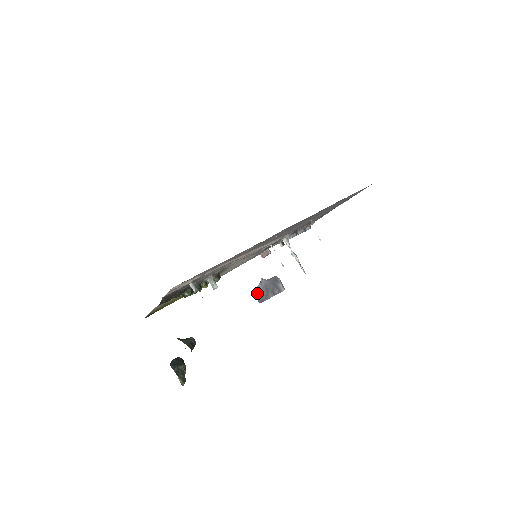
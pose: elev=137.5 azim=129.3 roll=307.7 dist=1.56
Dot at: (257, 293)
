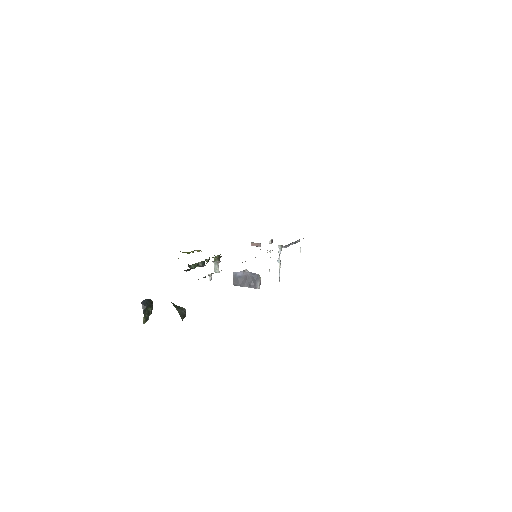
Dot at: (236, 277)
